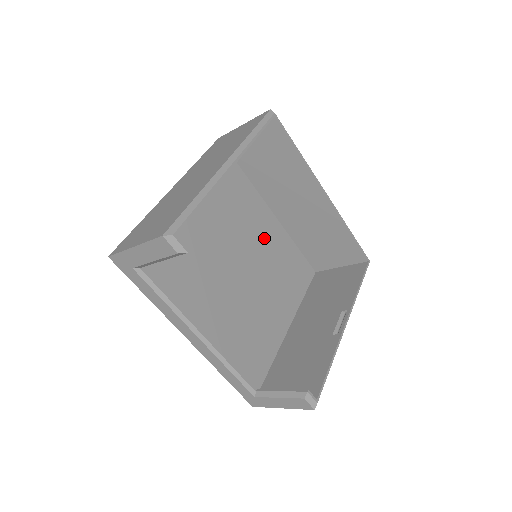
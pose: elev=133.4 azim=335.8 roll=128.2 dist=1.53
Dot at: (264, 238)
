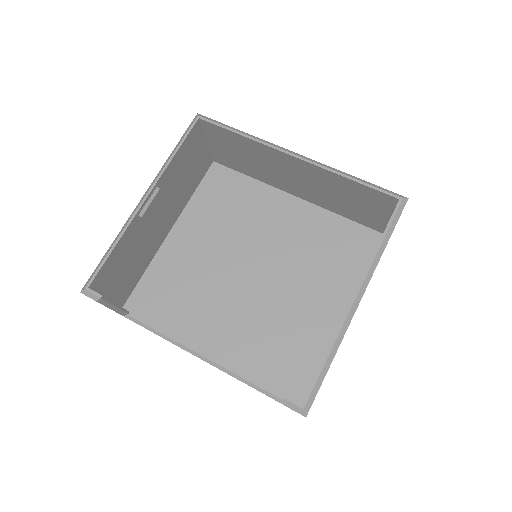
Dot at: (285, 228)
